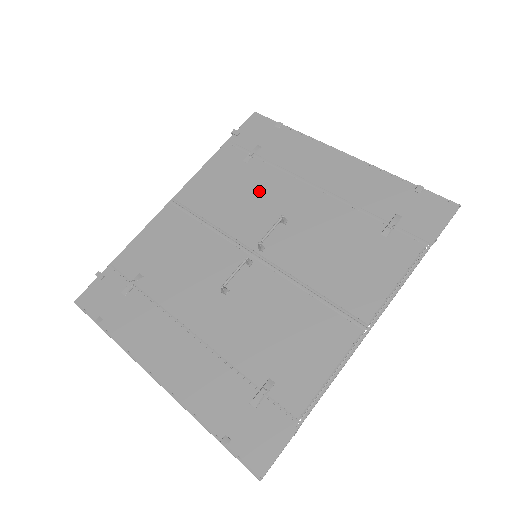
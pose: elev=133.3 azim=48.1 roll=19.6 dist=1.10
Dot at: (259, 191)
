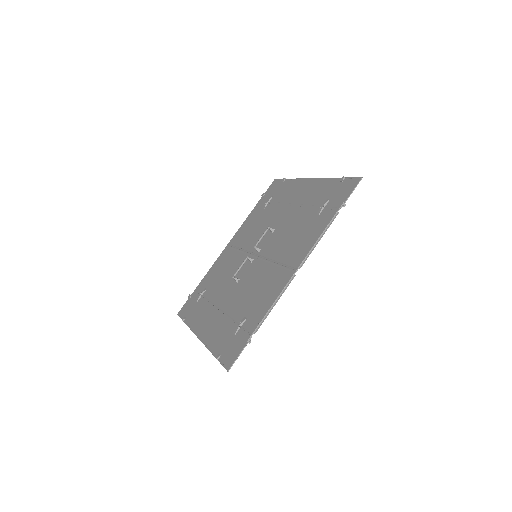
Dot at: (266, 221)
